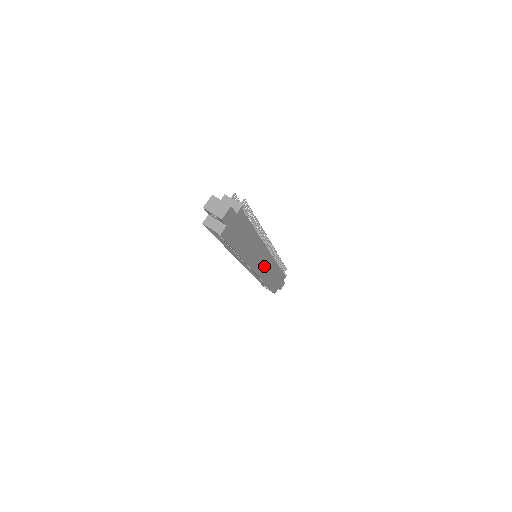
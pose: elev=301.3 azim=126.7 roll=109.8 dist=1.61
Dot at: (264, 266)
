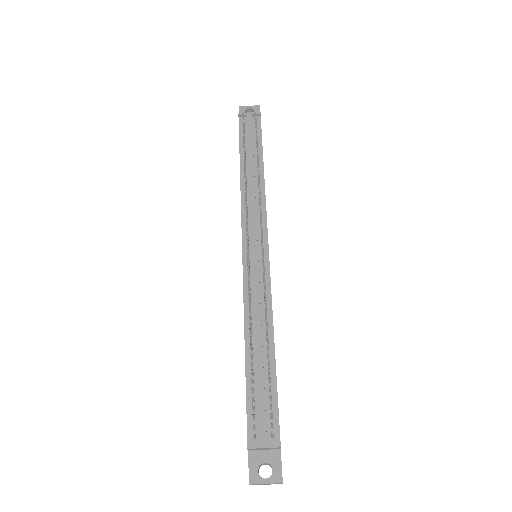
Dot at: occluded
